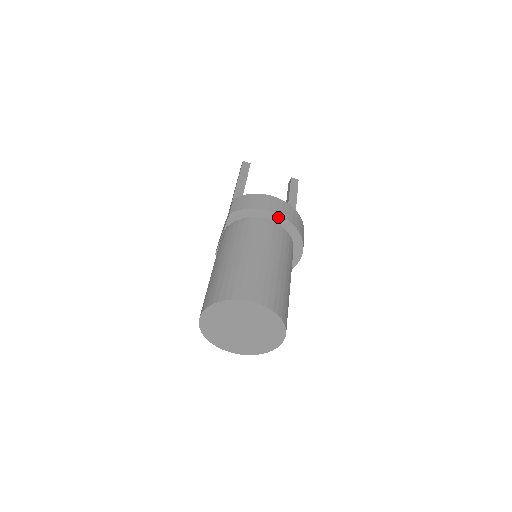
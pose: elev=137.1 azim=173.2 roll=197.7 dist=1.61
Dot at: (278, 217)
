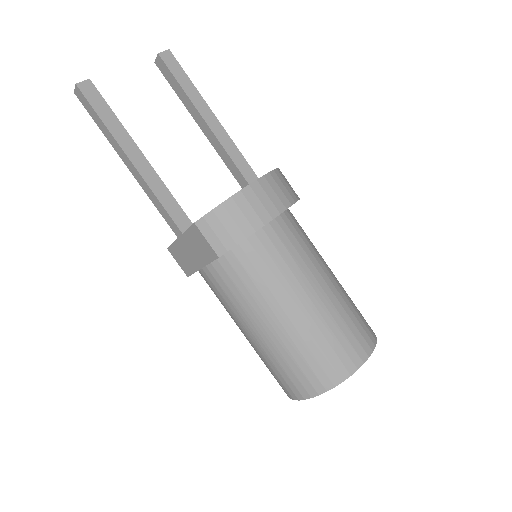
Dot at: occluded
